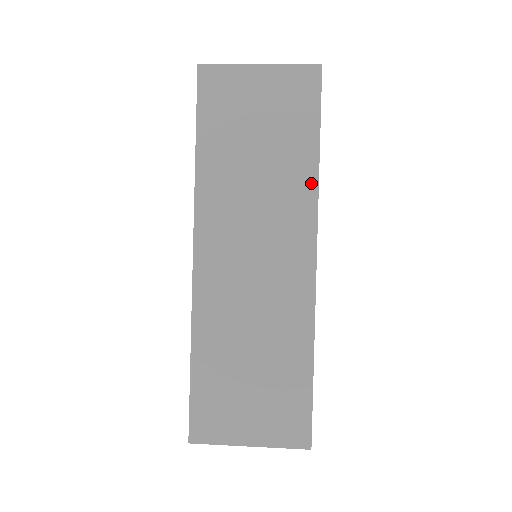
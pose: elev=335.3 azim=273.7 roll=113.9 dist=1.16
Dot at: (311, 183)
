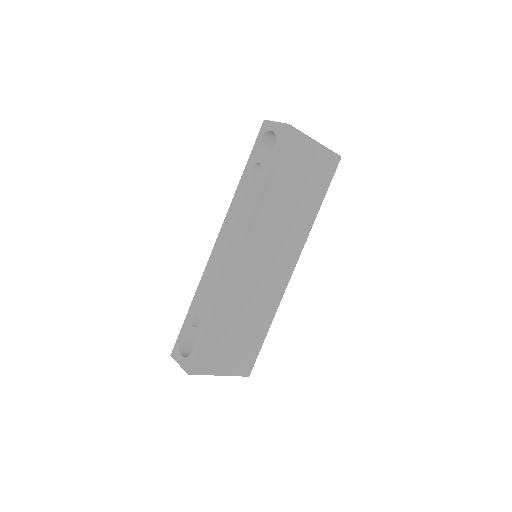
Dot at: (309, 226)
